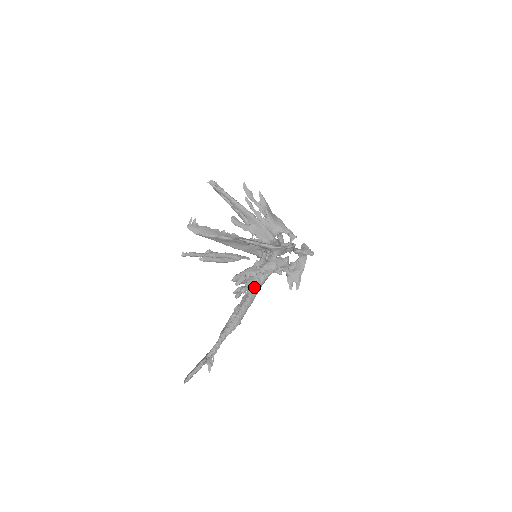
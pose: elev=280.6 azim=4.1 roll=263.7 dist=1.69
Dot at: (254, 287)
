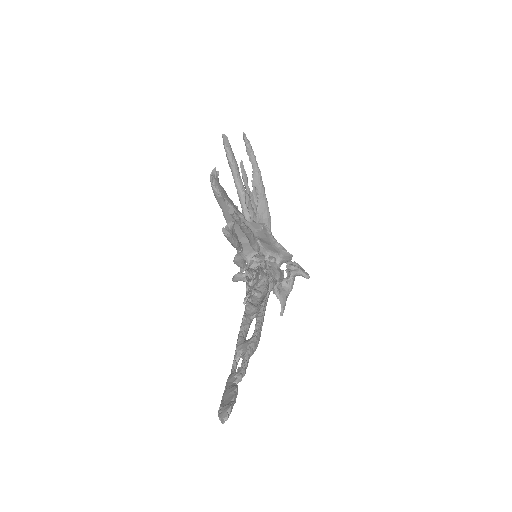
Dot at: (254, 296)
